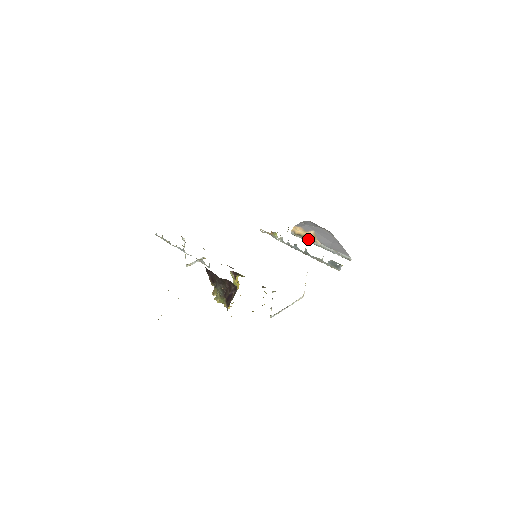
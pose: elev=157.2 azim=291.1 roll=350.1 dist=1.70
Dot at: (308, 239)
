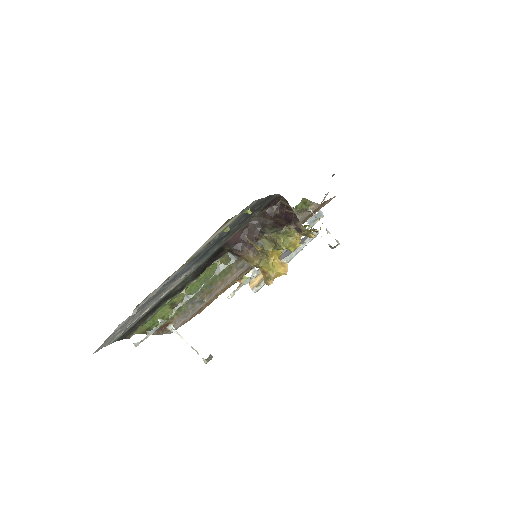
Dot at: occluded
